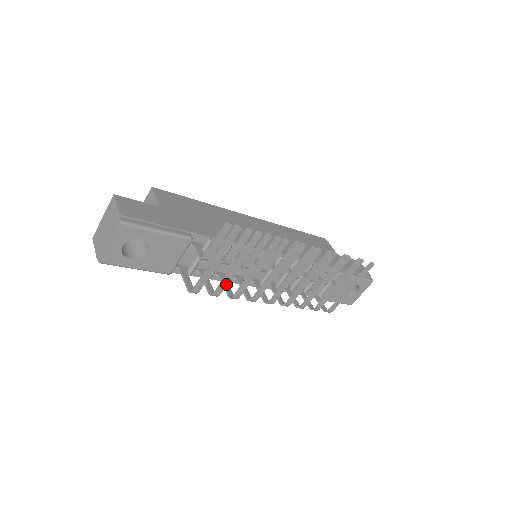
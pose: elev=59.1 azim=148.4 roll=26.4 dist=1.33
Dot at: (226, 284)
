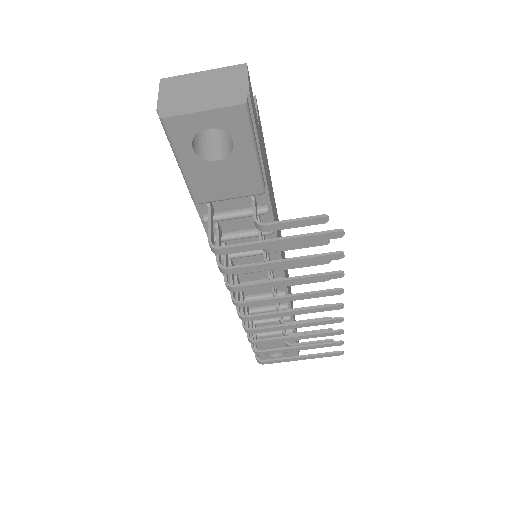
Dot at: (249, 270)
